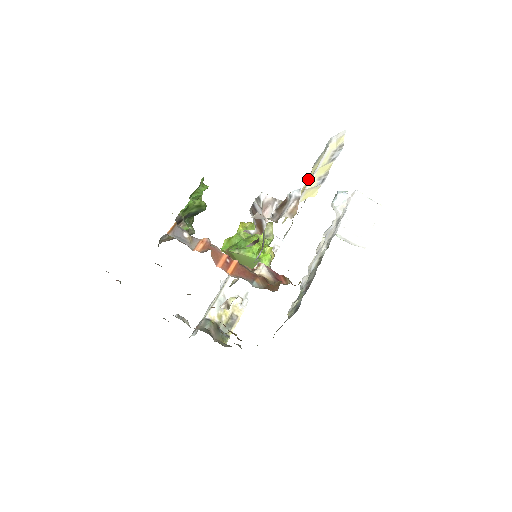
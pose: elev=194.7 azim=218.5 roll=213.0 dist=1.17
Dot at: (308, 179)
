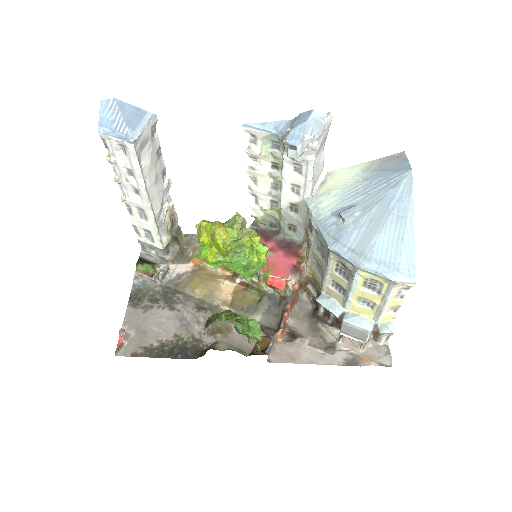
Dot at: (360, 282)
